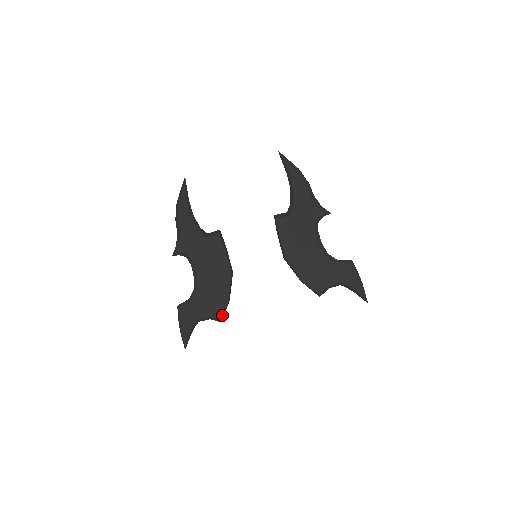
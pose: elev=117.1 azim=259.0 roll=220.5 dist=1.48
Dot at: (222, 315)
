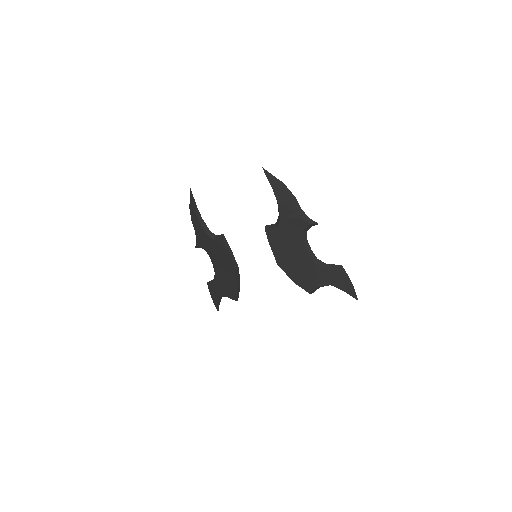
Dot at: (236, 298)
